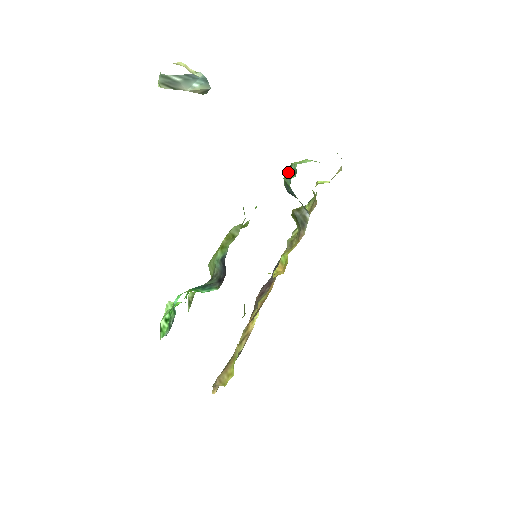
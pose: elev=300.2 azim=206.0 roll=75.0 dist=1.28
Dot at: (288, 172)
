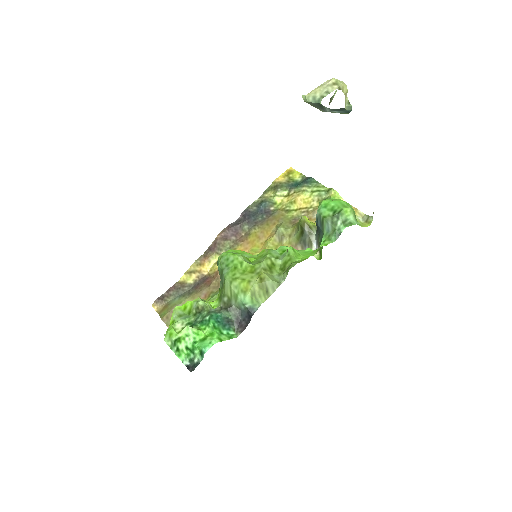
Dot at: (332, 221)
